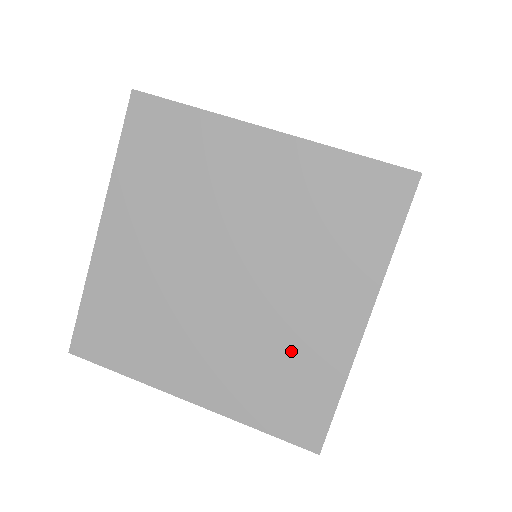
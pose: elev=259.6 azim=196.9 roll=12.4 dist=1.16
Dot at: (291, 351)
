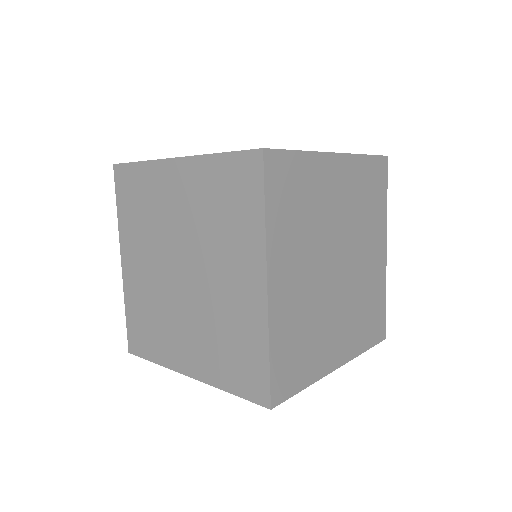
Dot at: (230, 322)
